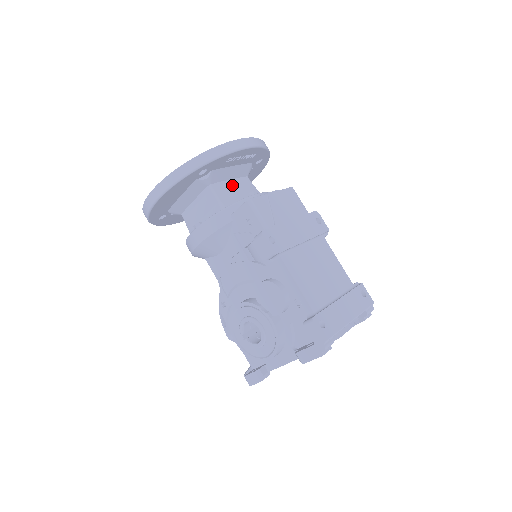
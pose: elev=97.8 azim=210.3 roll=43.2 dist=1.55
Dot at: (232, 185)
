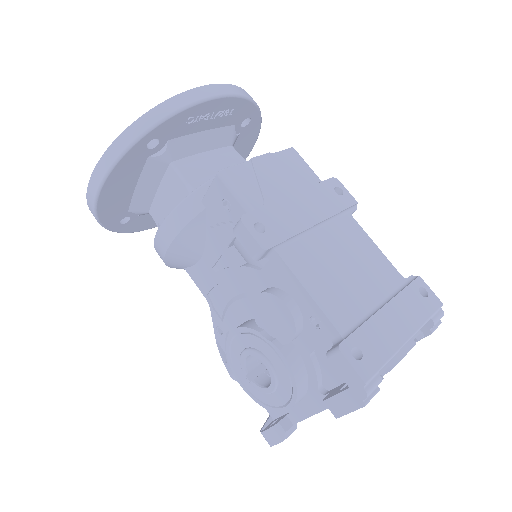
Dot at: (207, 159)
